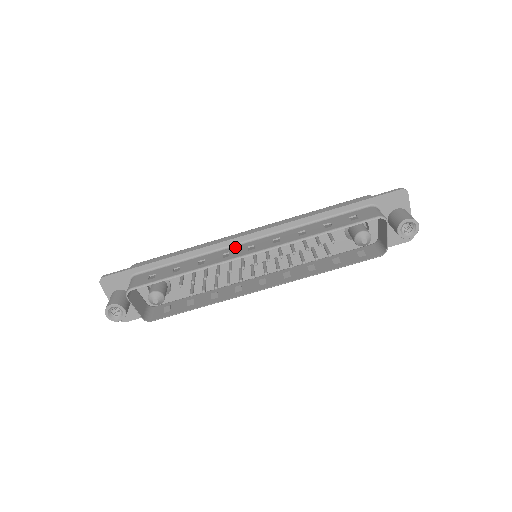
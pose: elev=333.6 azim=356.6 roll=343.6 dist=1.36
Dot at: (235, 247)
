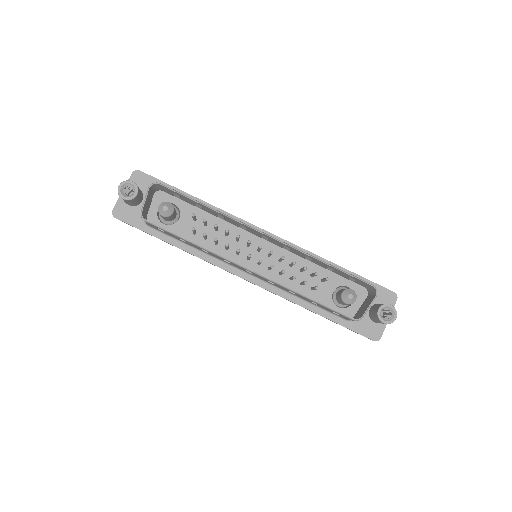
Dot at: occluded
